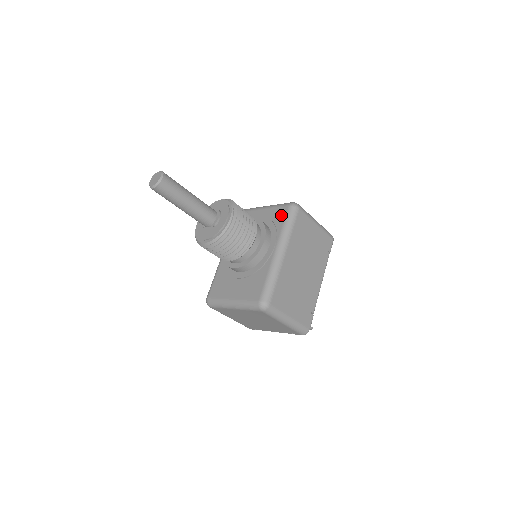
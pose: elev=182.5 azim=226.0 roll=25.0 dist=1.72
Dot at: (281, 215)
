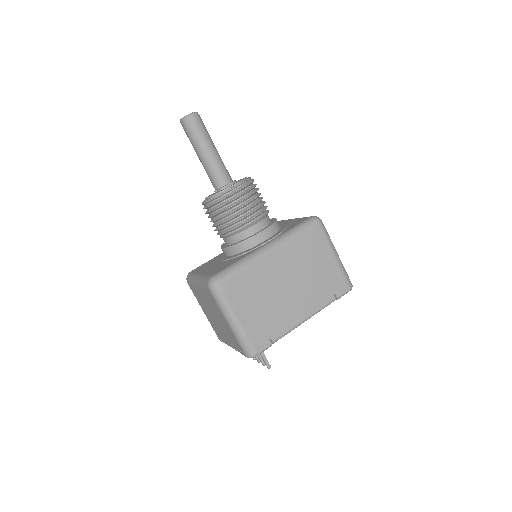
Dot at: (298, 222)
